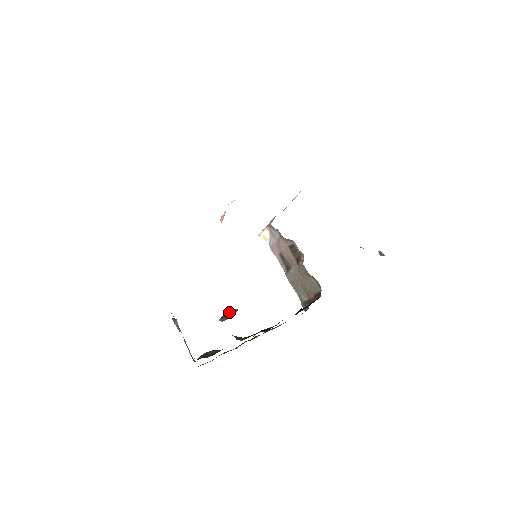
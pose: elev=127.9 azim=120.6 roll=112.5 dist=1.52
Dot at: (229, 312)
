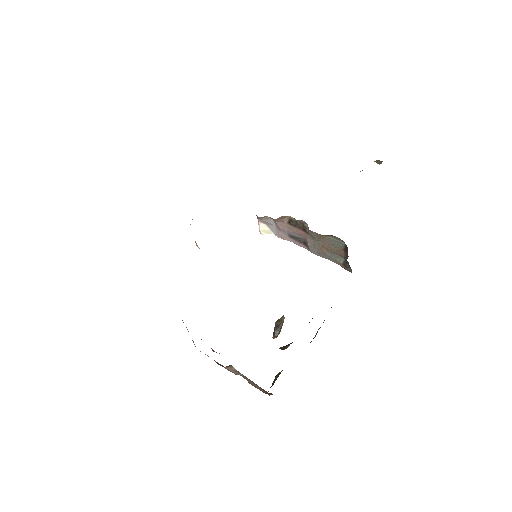
Dot at: (277, 324)
